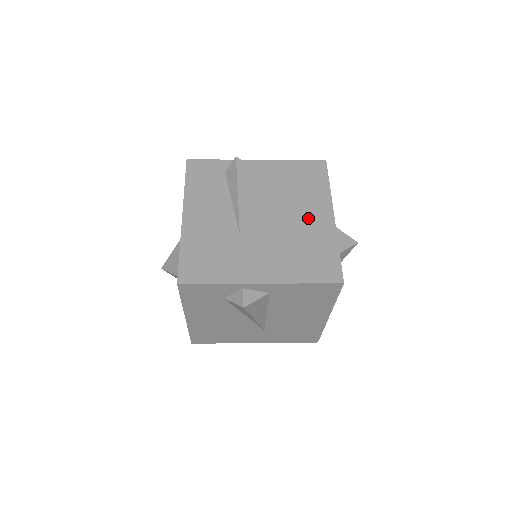
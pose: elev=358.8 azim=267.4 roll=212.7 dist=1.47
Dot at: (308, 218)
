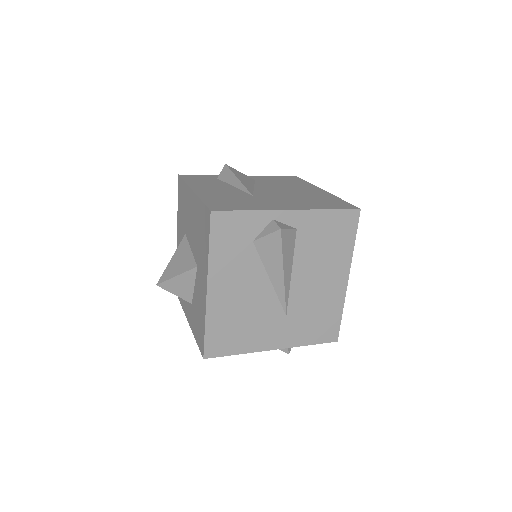
Dot at: (304, 191)
